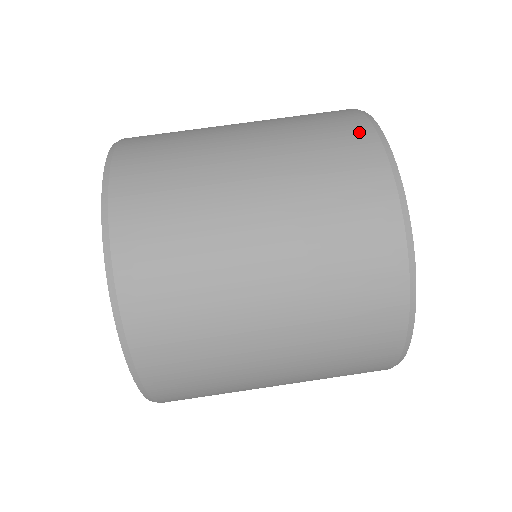
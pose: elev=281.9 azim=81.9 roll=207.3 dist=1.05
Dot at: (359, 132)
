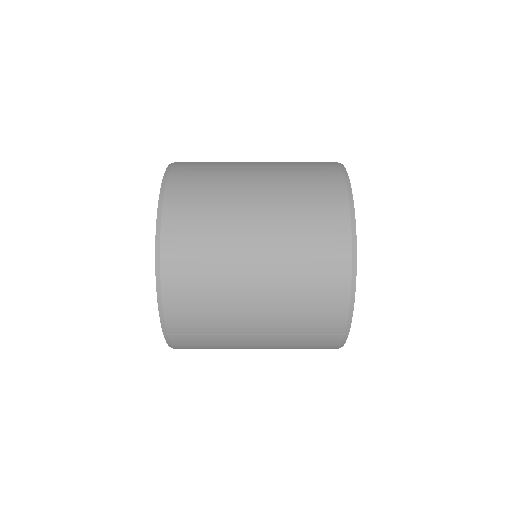
Dot at: occluded
